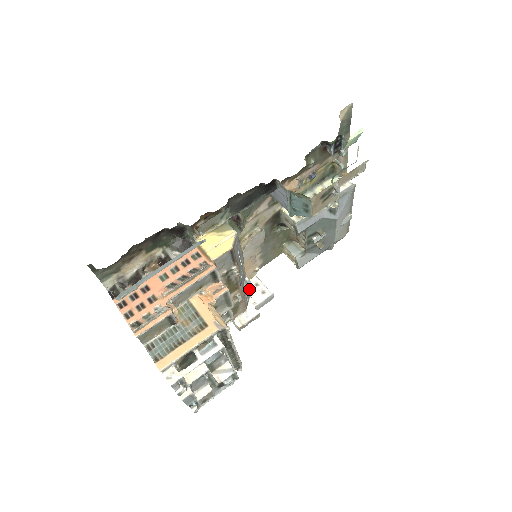
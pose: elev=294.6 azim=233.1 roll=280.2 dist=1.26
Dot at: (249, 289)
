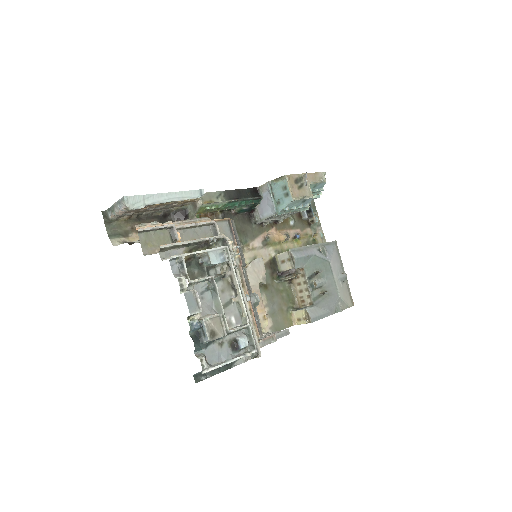
Dot at: occluded
